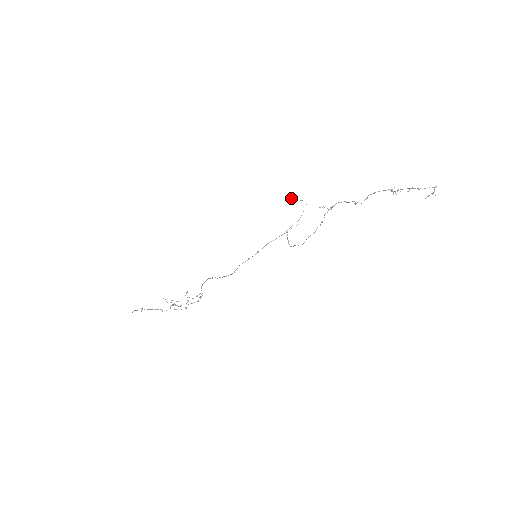
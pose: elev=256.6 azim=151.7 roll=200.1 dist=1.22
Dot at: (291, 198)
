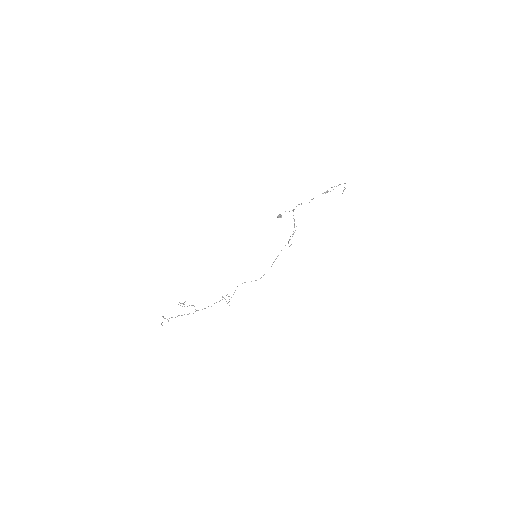
Dot at: (280, 216)
